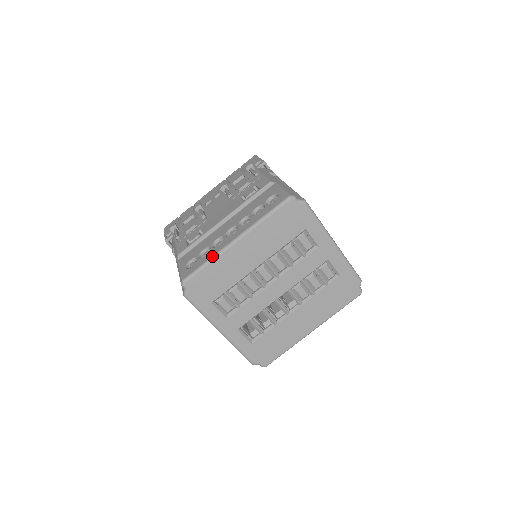
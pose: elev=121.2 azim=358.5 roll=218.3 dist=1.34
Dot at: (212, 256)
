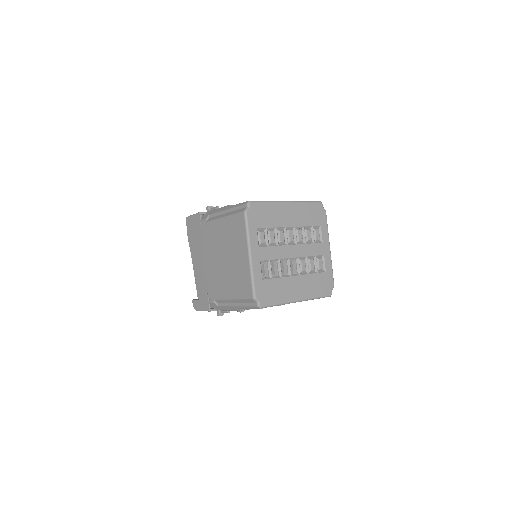
Dot at: occluded
